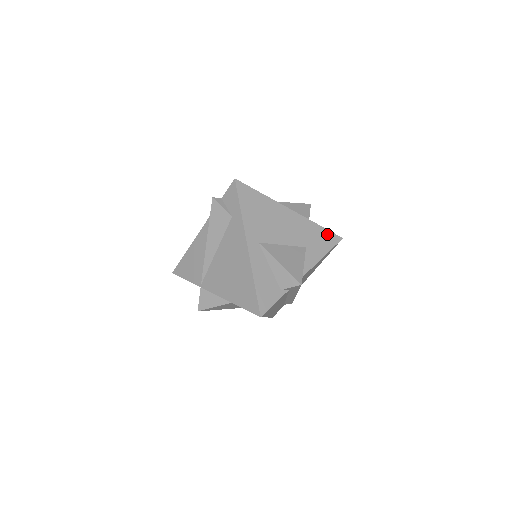
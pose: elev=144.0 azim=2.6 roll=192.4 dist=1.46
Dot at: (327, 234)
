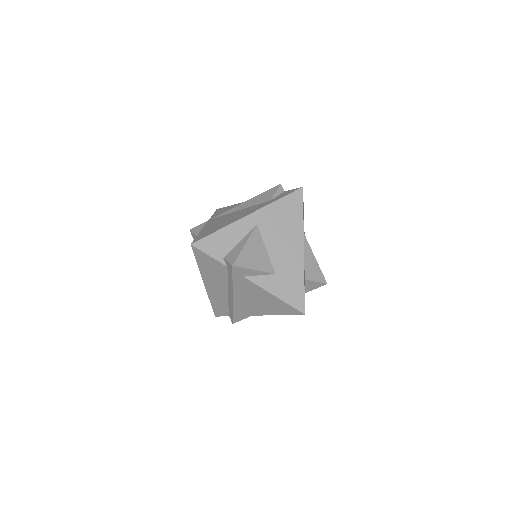
Dot at: (300, 294)
